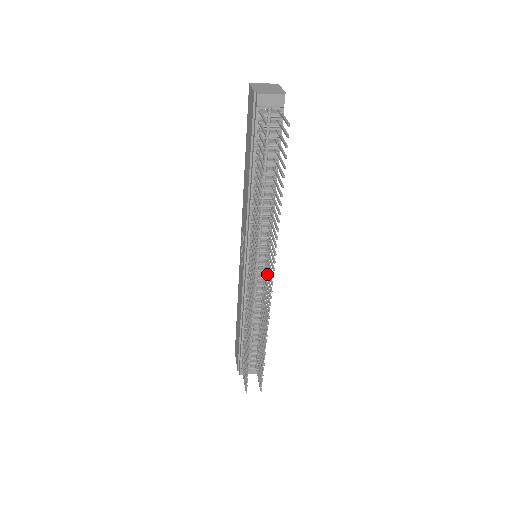
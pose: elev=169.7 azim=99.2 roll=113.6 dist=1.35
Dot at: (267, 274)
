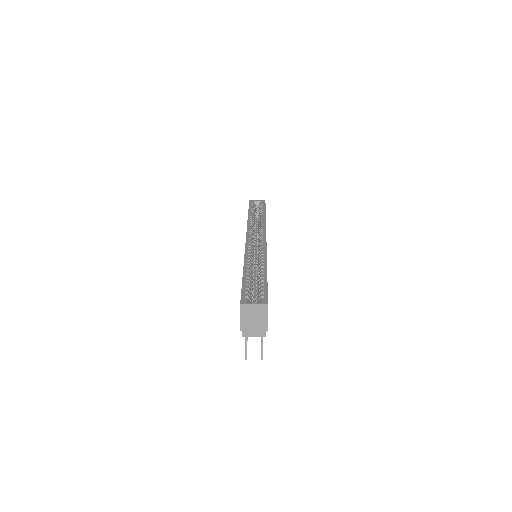
Dot at: occluded
